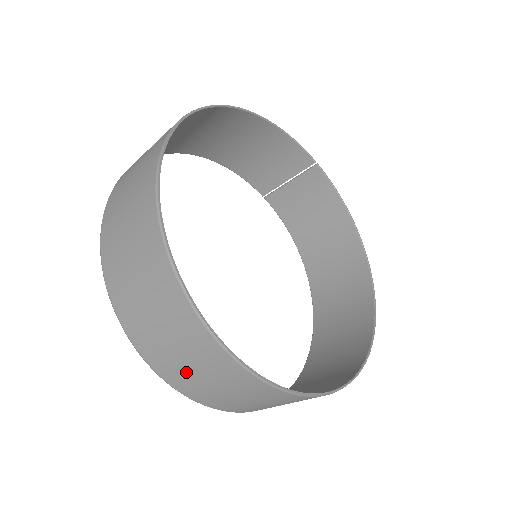
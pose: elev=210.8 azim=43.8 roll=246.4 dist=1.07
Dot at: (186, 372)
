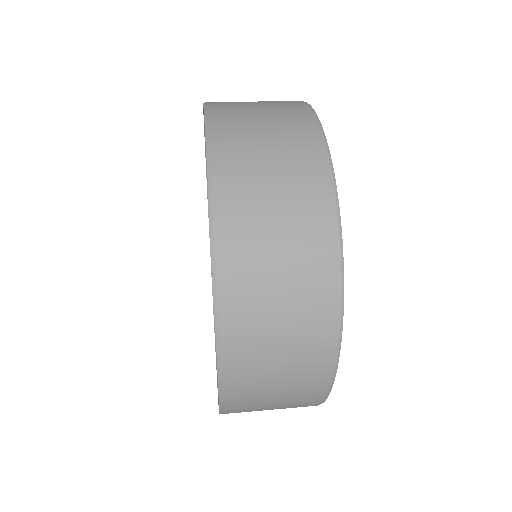
Dot at: occluded
